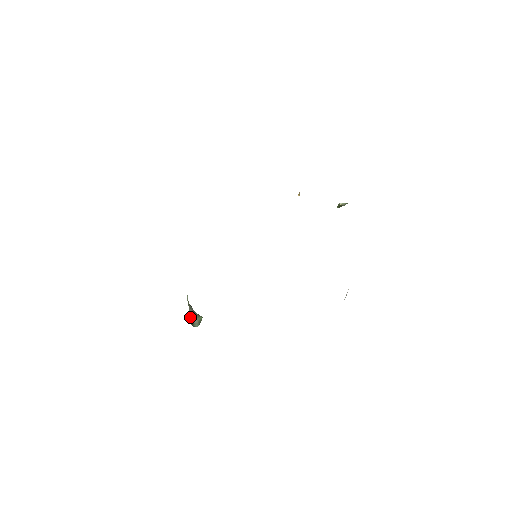
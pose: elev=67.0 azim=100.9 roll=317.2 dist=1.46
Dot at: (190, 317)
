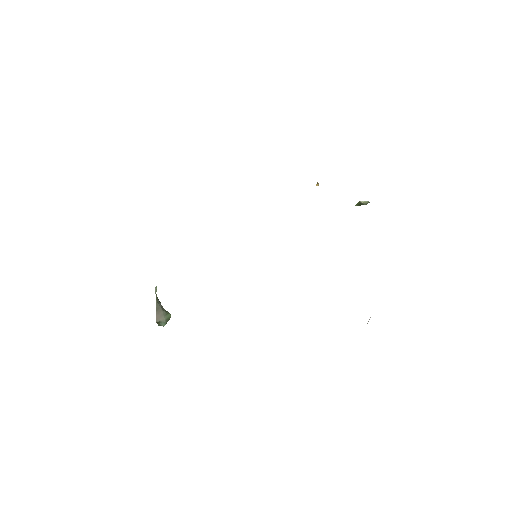
Dot at: (156, 314)
